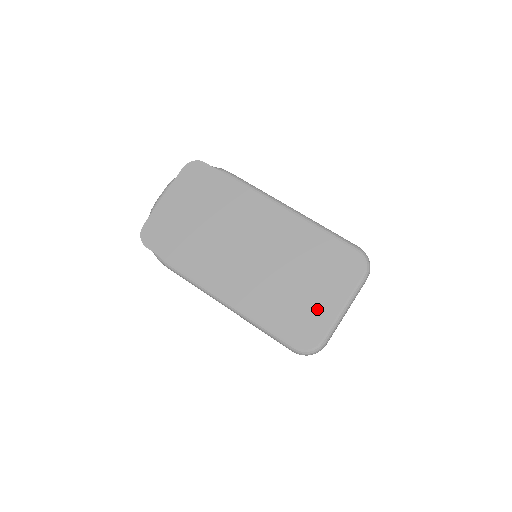
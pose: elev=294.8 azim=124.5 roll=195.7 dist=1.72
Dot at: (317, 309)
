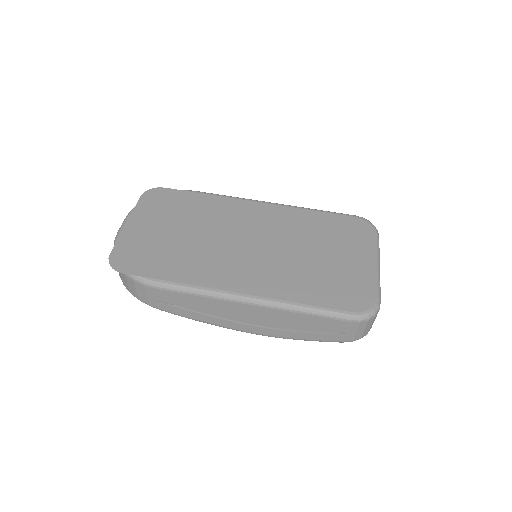
Dot at: (352, 271)
